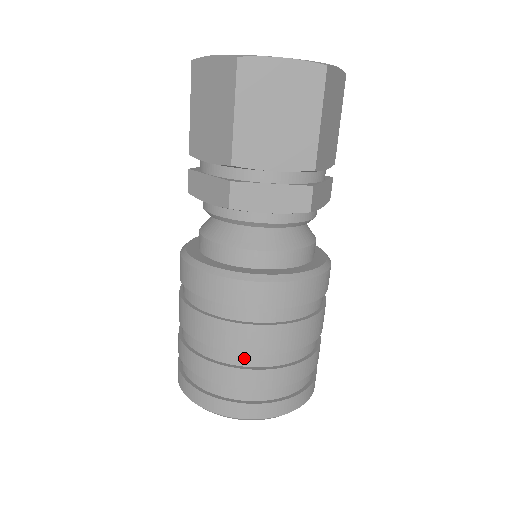
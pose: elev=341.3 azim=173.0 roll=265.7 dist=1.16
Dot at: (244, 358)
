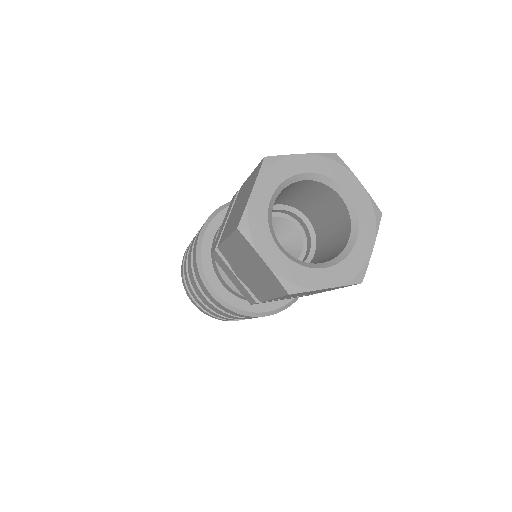
Dot at: occluded
